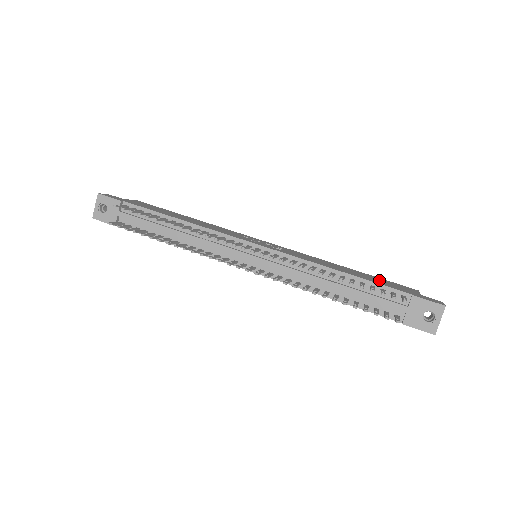
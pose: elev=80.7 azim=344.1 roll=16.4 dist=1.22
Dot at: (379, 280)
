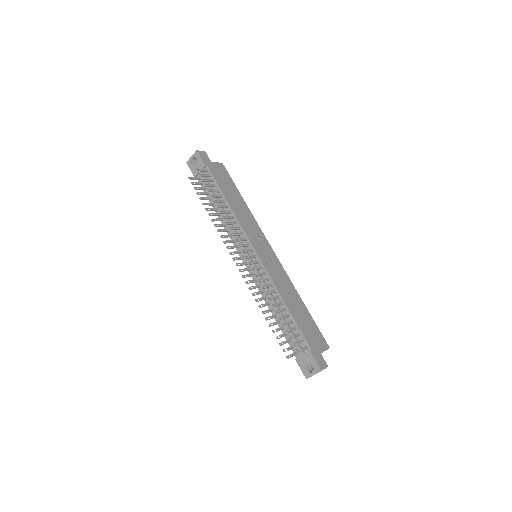
Dot at: (309, 325)
